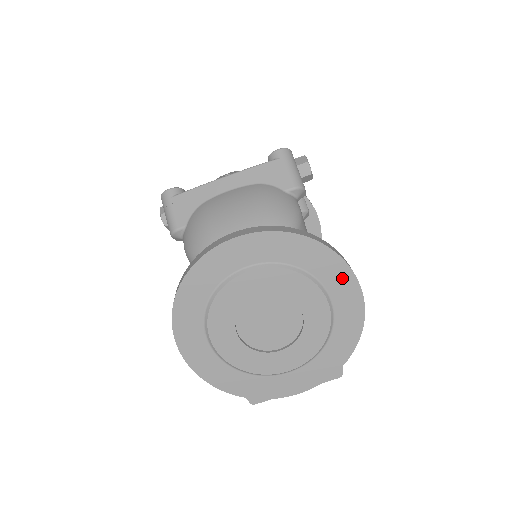
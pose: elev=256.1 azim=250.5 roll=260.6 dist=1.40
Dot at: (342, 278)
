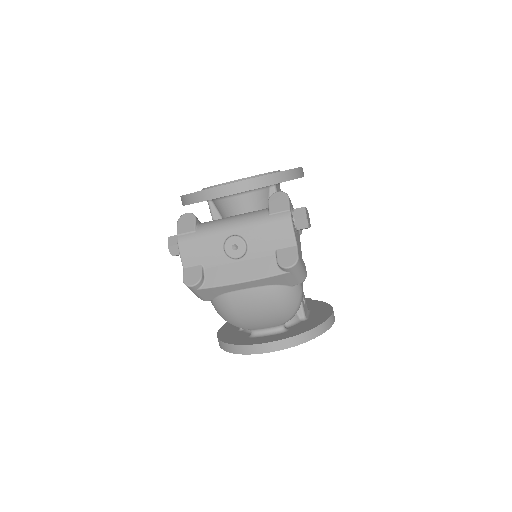
Dot at: occluded
